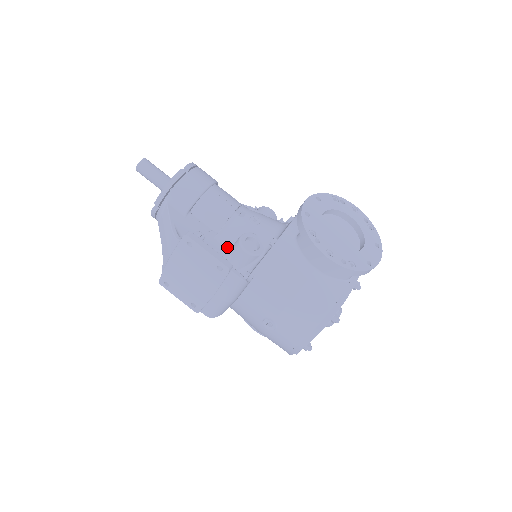
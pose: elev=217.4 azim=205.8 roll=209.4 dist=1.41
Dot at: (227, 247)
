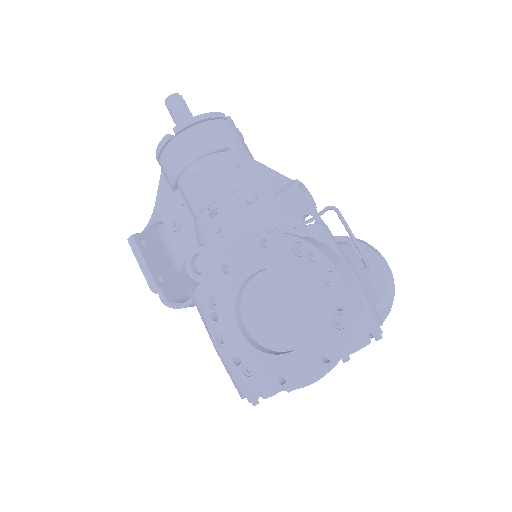
Dot at: occluded
